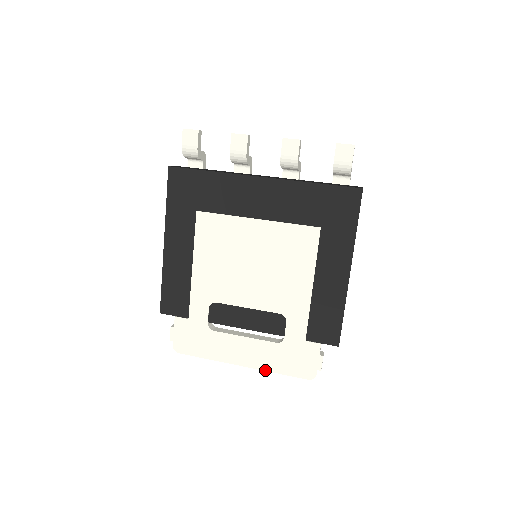
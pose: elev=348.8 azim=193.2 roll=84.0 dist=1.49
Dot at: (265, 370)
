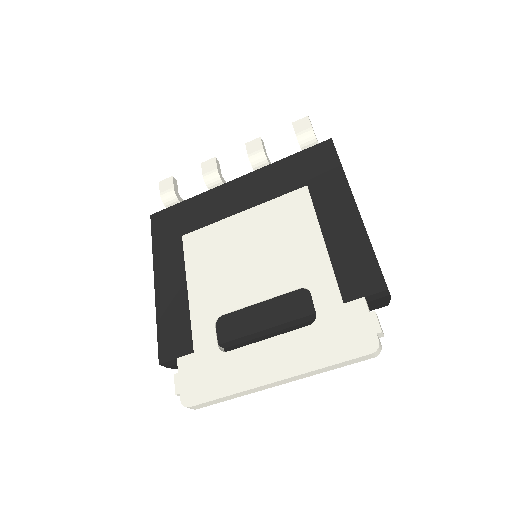
Dot at: (308, 371)
